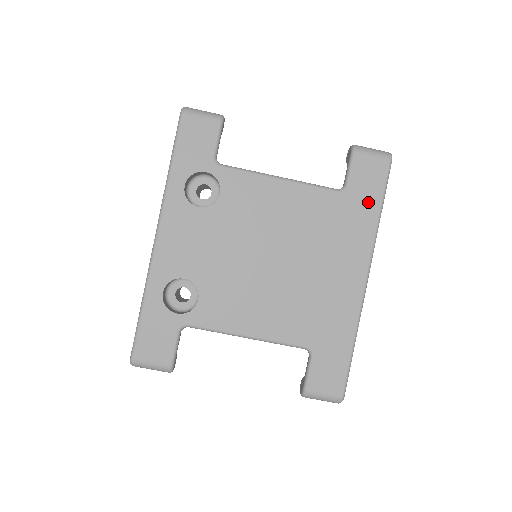
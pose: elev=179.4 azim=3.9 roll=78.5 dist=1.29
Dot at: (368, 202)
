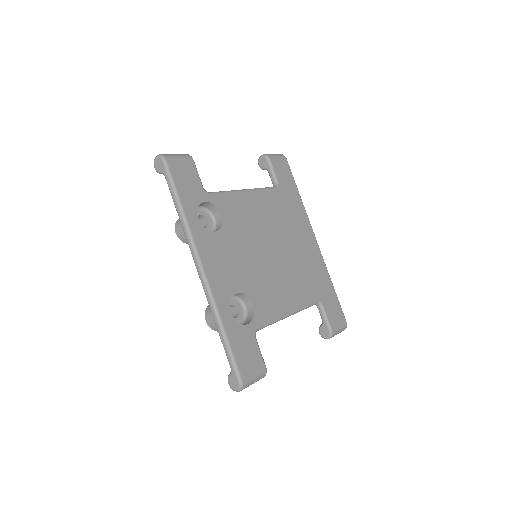
Dot at: (292, 189)
